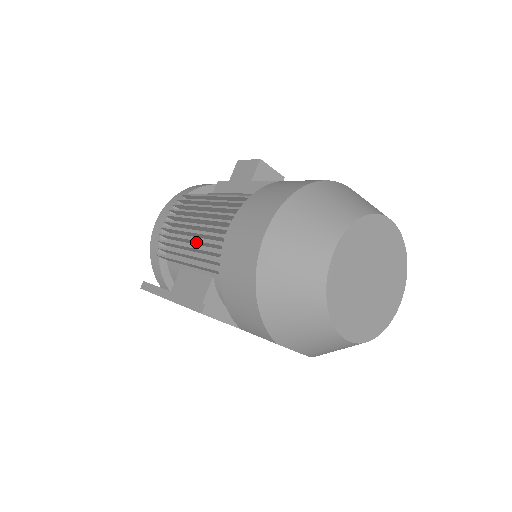
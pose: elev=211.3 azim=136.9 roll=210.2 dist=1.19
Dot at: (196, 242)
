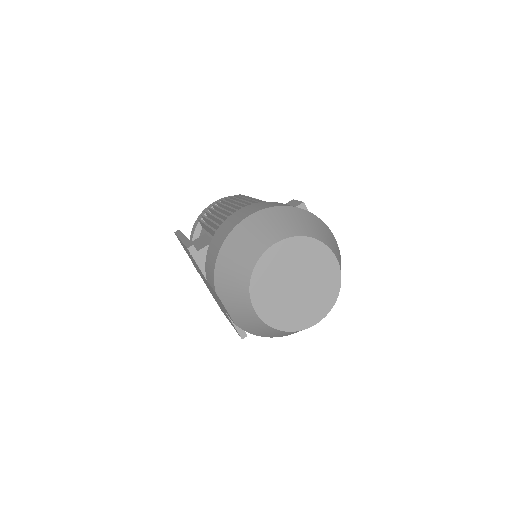
Dot at: (220, 216)
